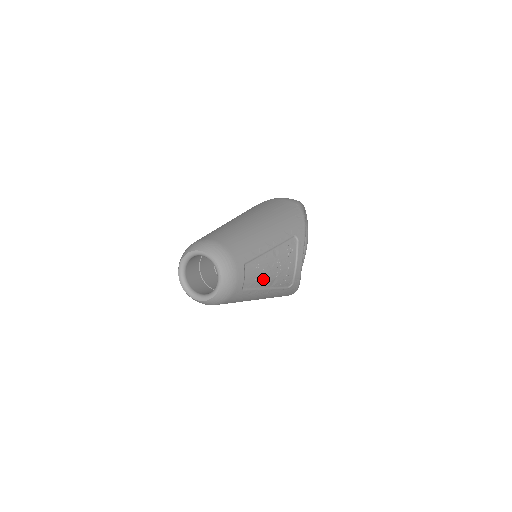
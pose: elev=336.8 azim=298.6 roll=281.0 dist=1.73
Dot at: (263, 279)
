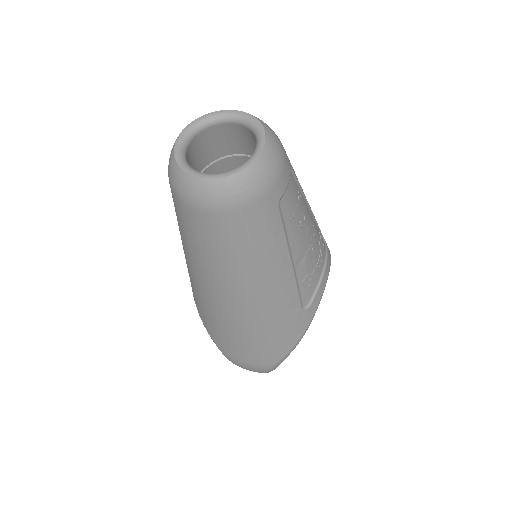
Dot at: (297, 230)
